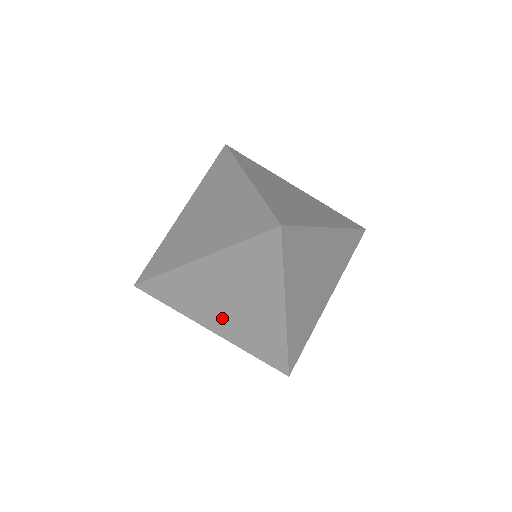
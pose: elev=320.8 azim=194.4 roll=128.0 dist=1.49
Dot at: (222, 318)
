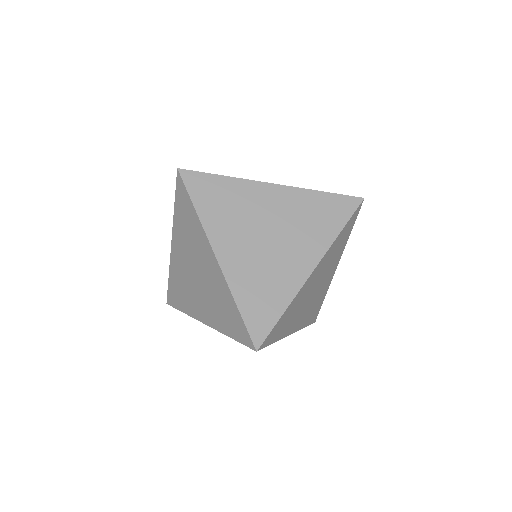
Dot at: (242, 247)
